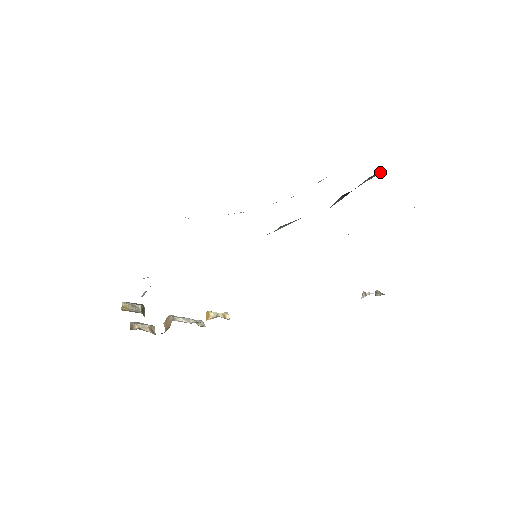
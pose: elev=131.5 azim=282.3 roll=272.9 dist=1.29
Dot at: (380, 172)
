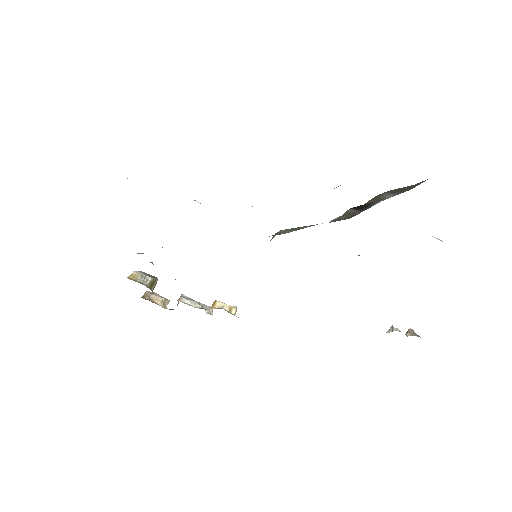
Dot at: (407, 188)
